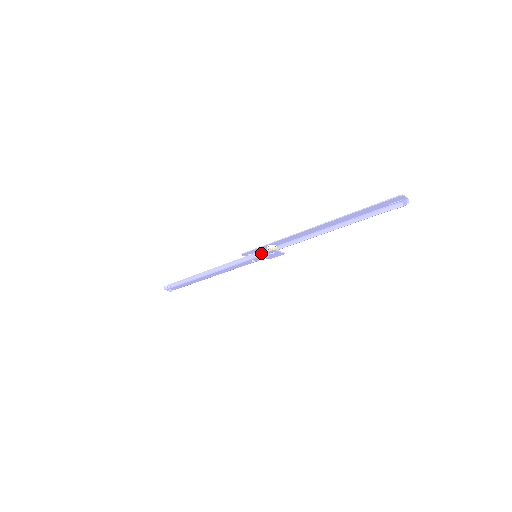
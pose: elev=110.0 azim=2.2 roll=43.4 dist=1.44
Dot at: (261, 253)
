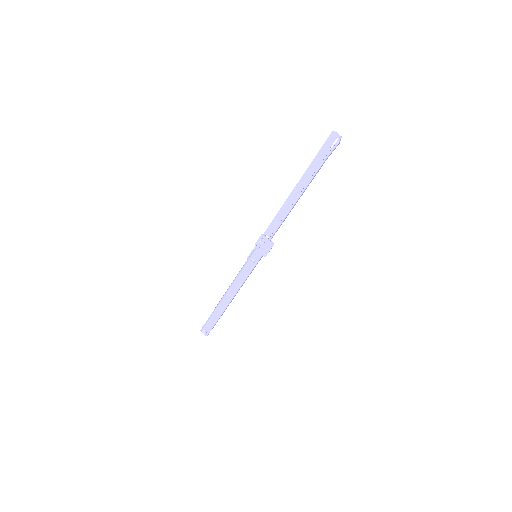
Dot at: (255, 244)
